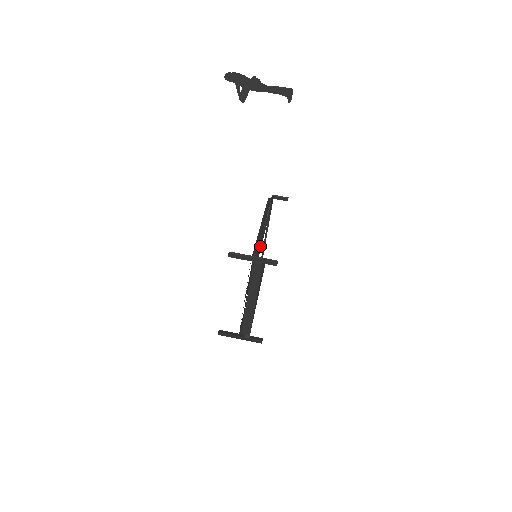
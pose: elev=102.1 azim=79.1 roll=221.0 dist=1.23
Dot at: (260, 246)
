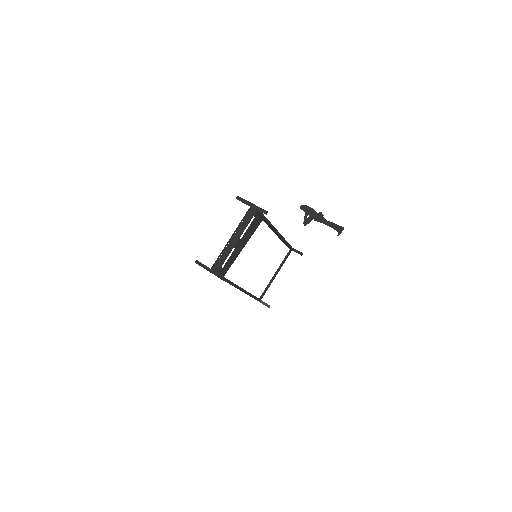
Dot at: (261, 212)
